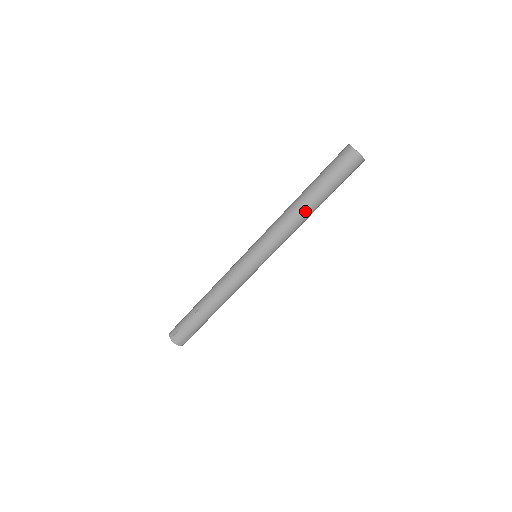
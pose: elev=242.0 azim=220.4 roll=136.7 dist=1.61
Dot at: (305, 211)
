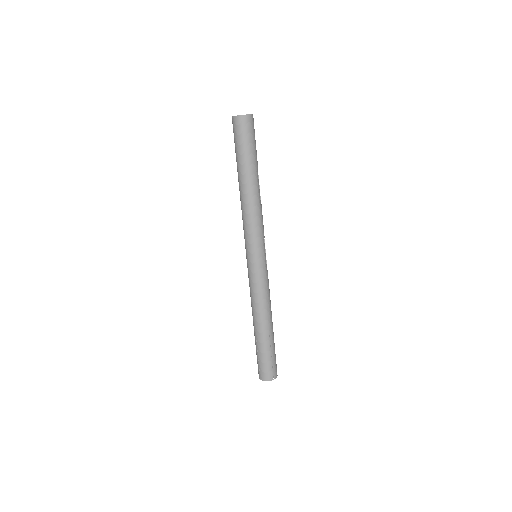
Dot at: (248, 189)
